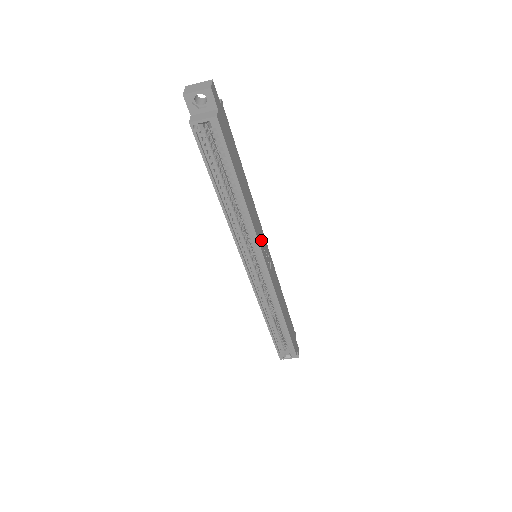
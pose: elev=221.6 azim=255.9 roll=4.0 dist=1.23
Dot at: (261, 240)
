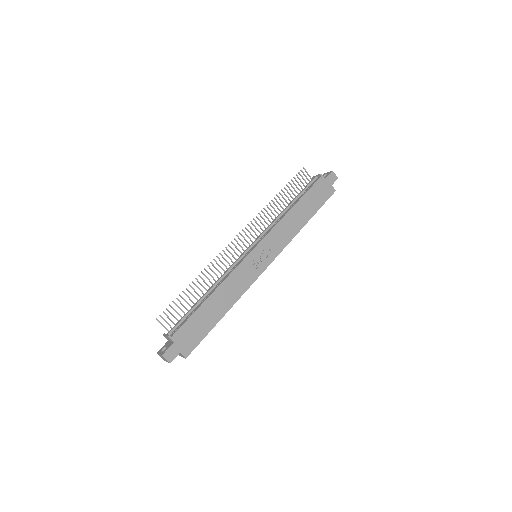
Dot at: (251, 272)
